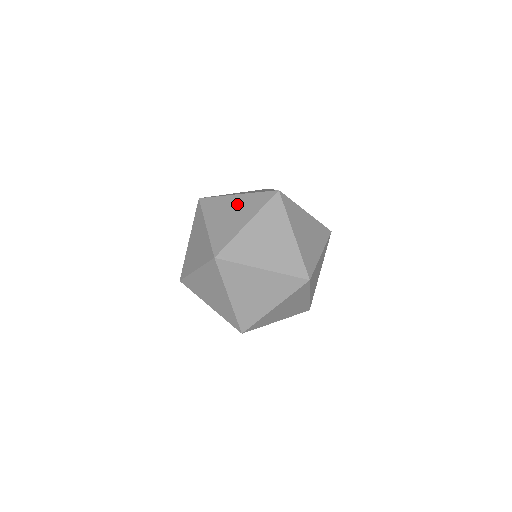
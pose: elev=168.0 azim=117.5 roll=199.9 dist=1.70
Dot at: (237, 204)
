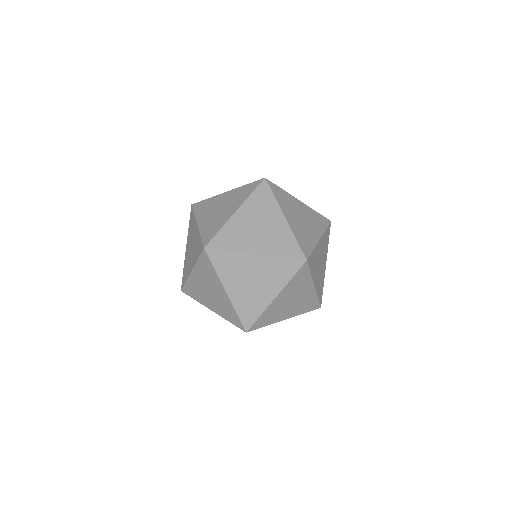
Dot at: (194, 239)
